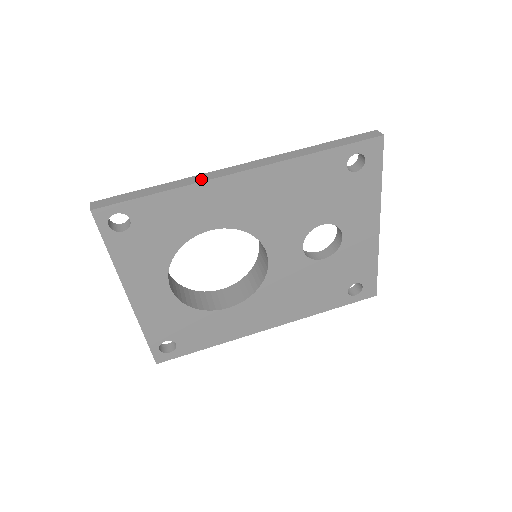
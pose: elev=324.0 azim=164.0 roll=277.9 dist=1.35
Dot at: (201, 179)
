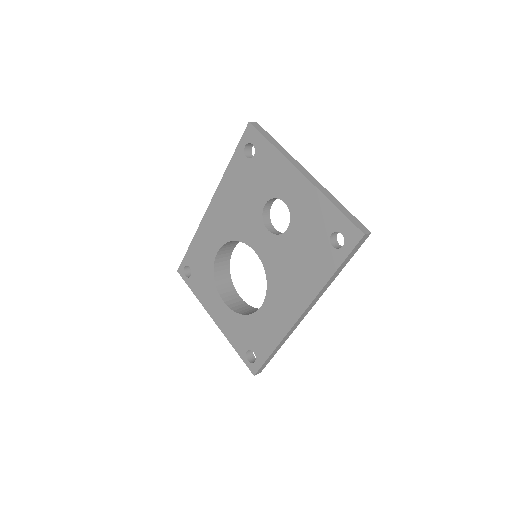
Dot at: occluded
